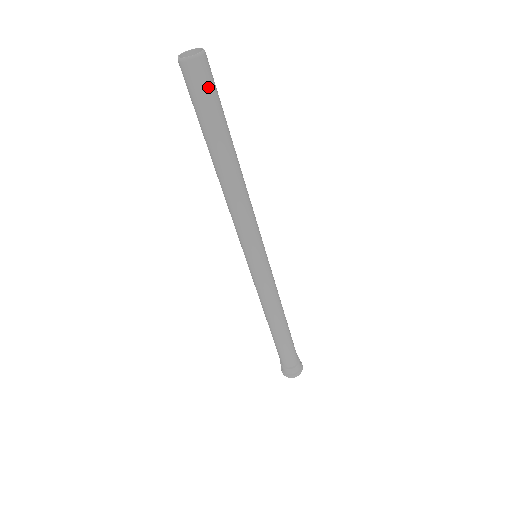
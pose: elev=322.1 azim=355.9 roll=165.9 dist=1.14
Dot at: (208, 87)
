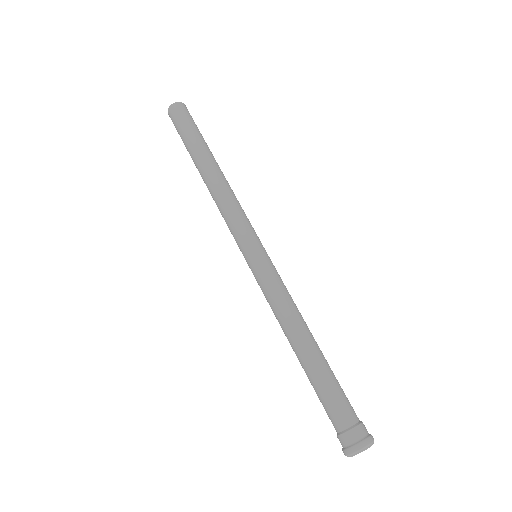
Dot at: (186, 118)
